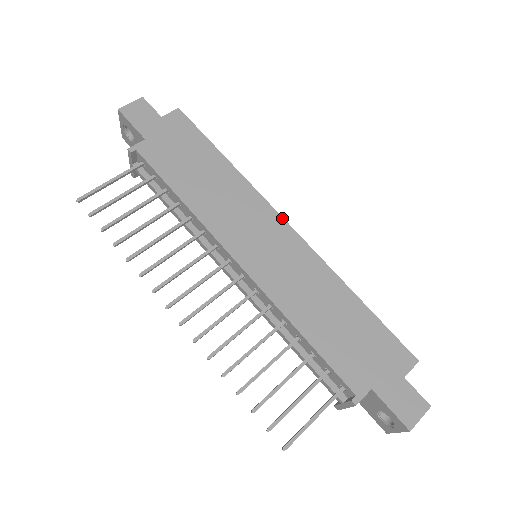
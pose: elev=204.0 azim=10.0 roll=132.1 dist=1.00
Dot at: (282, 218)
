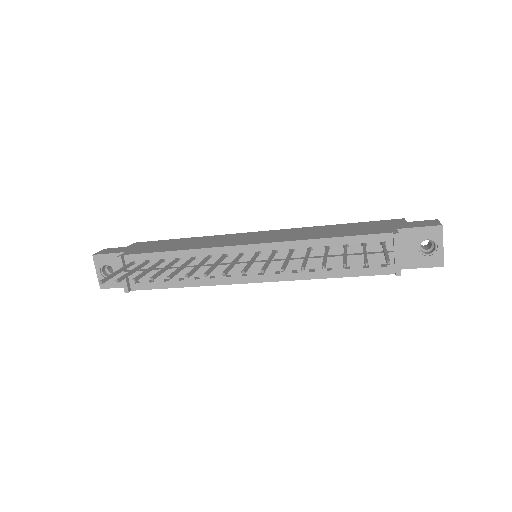
Dot at: (252, 232)
